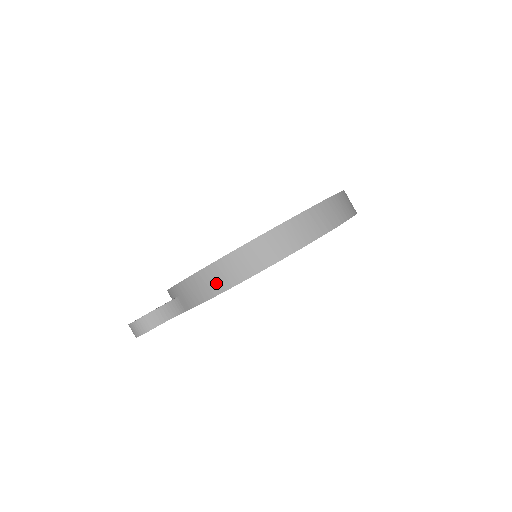
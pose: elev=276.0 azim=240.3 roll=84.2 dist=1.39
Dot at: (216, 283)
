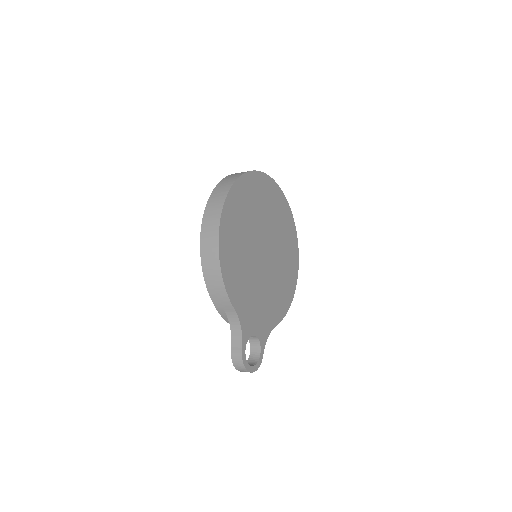
Dot at: (214, 270)
